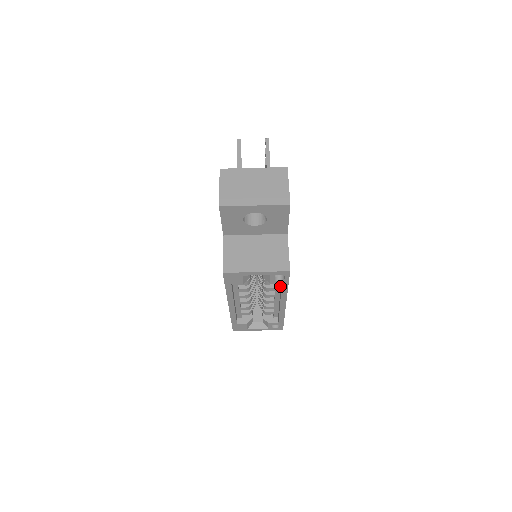
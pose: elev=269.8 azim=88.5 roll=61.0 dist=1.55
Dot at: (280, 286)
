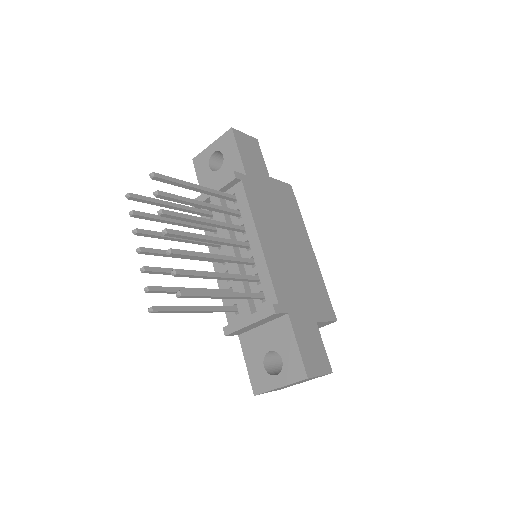
Dot at: occluded
